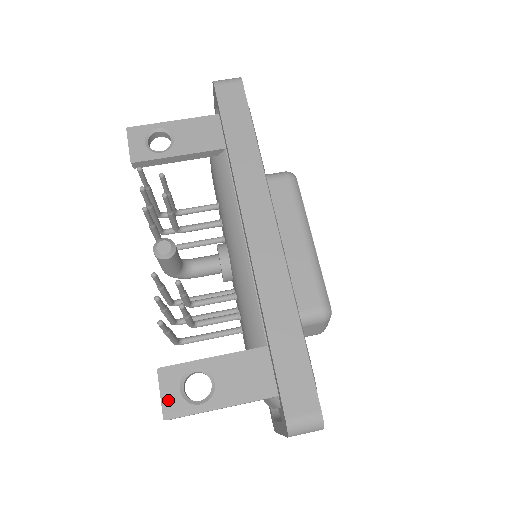
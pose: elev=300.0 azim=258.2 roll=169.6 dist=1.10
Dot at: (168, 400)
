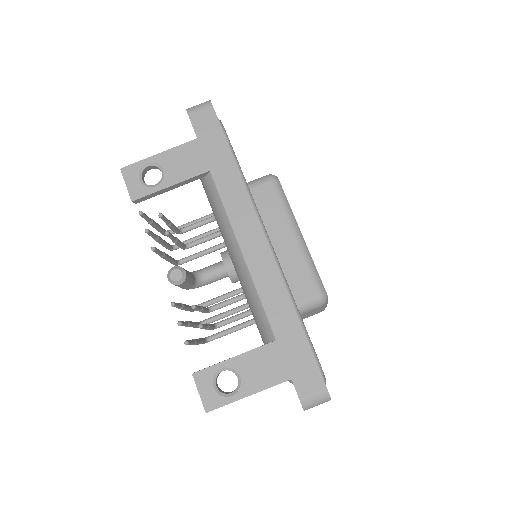
Dot at: (206, 397)
